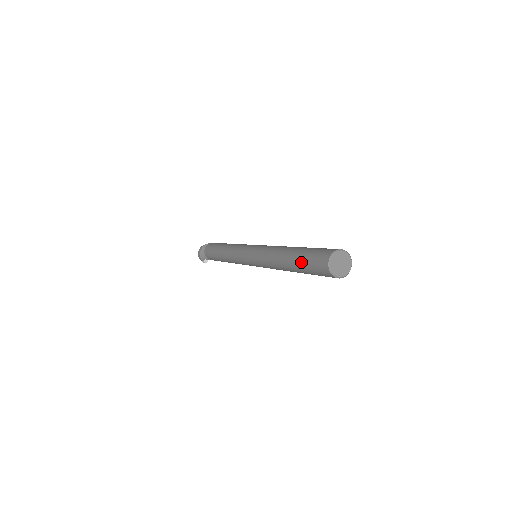
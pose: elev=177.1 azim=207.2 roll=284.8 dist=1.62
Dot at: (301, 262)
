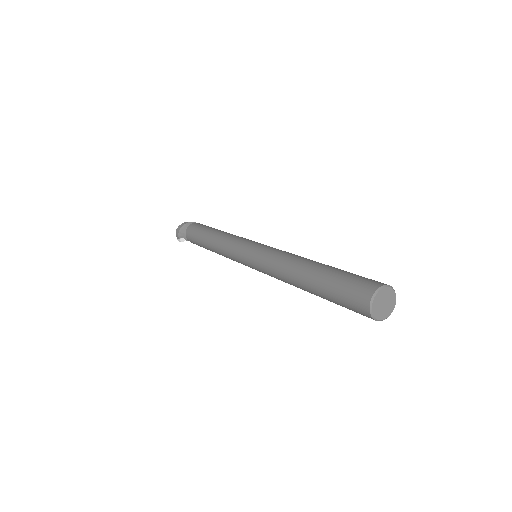
Dot at: (328, 282)
